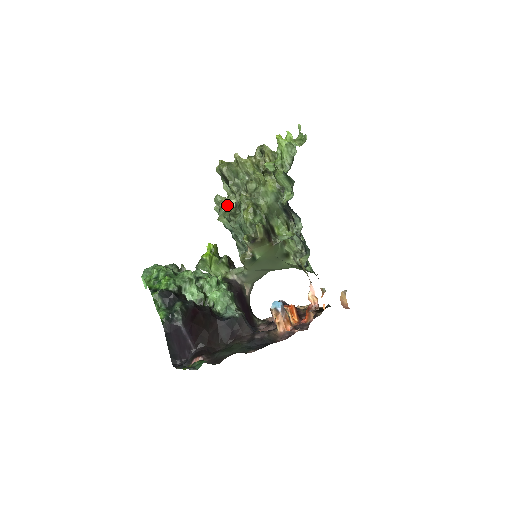
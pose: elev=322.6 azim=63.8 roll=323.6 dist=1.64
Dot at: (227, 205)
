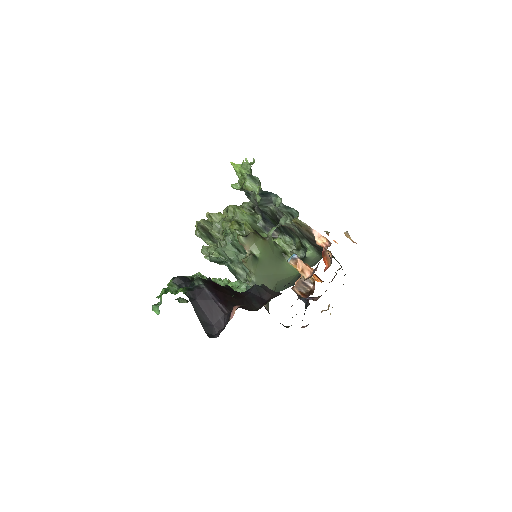
Dot at: (214, 246)
